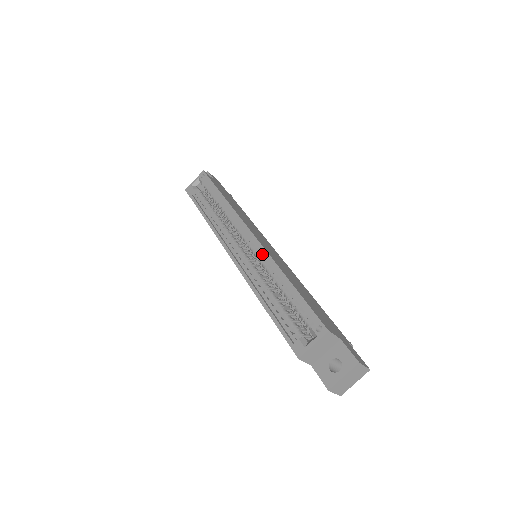
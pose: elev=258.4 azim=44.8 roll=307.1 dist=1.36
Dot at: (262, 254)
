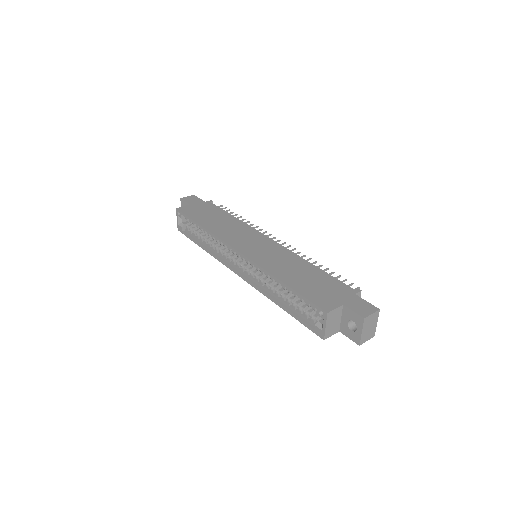
Dot at: (254, 265)
